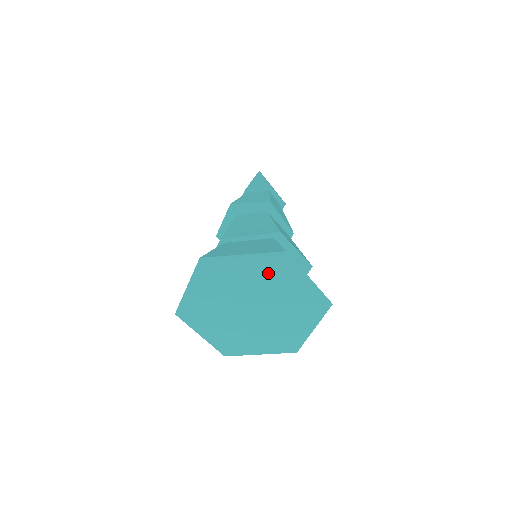
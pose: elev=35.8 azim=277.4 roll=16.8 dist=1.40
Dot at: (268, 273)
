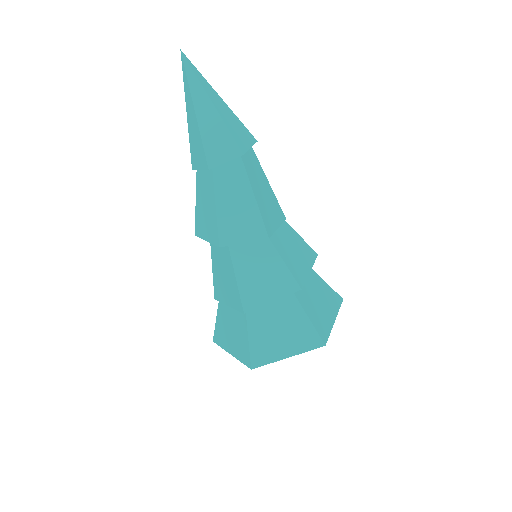
Dot at: occluded
